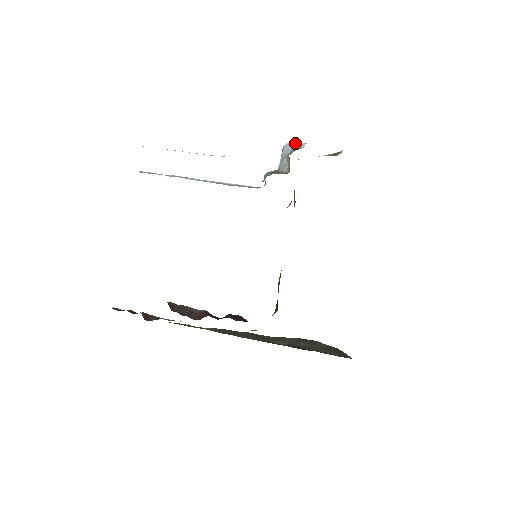
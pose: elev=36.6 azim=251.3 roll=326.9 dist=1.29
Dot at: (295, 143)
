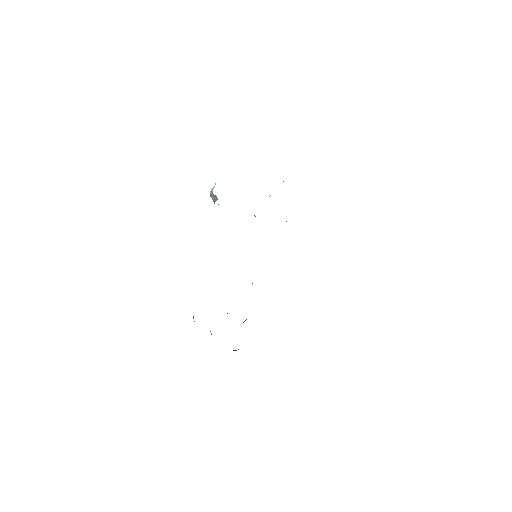
Dot at: (213, 188)
